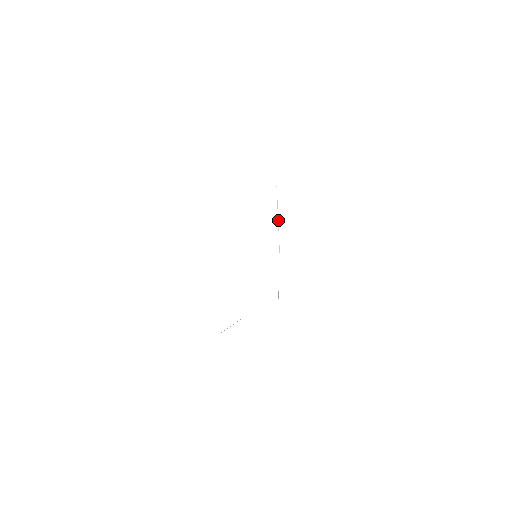
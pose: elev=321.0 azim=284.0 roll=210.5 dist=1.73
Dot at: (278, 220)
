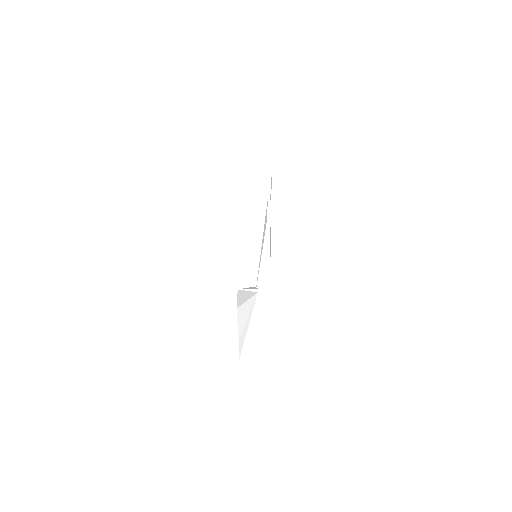
Dot at: occluded
